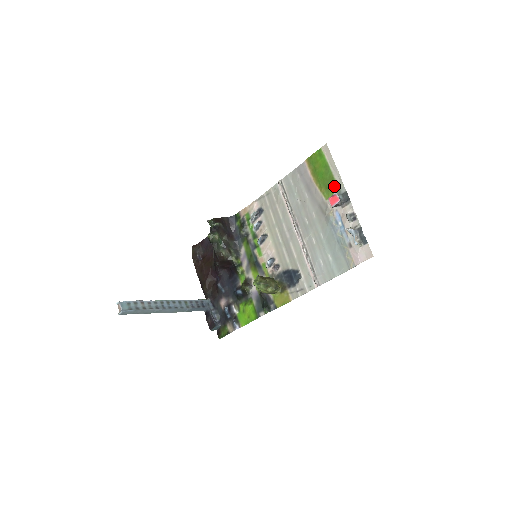
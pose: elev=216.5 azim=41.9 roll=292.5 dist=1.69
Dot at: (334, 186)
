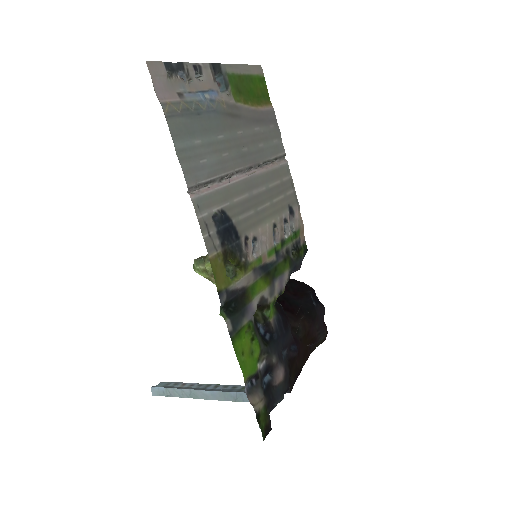
Dot at: (234, 80)
